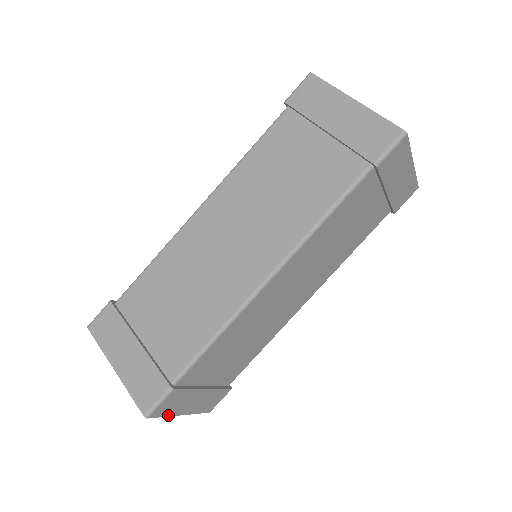
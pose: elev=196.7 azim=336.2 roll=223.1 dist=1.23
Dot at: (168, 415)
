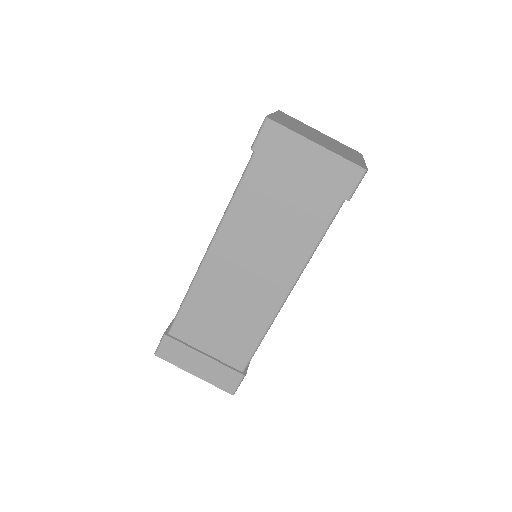
Dot at: occluded
